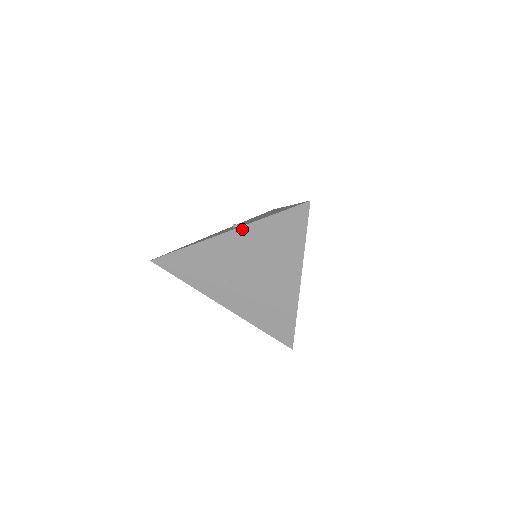
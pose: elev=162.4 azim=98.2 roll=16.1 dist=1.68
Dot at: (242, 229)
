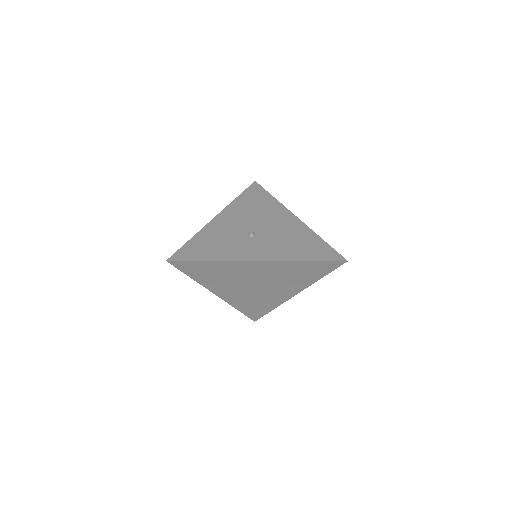
Dot at: (277, 262)
